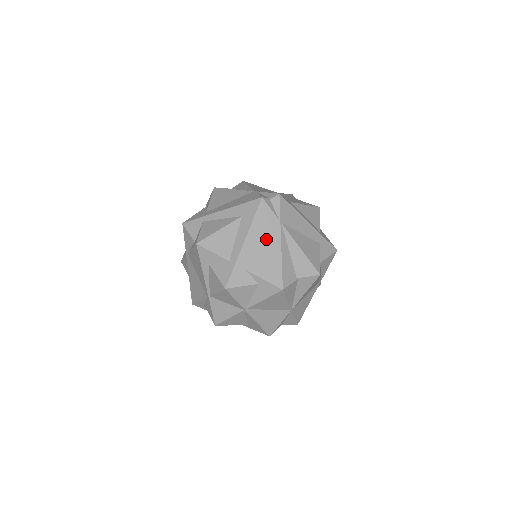
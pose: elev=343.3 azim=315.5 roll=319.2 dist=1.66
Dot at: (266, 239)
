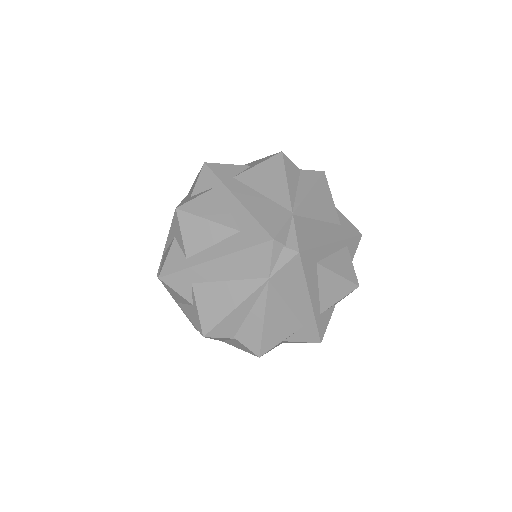
Dot at: (238, 279)
